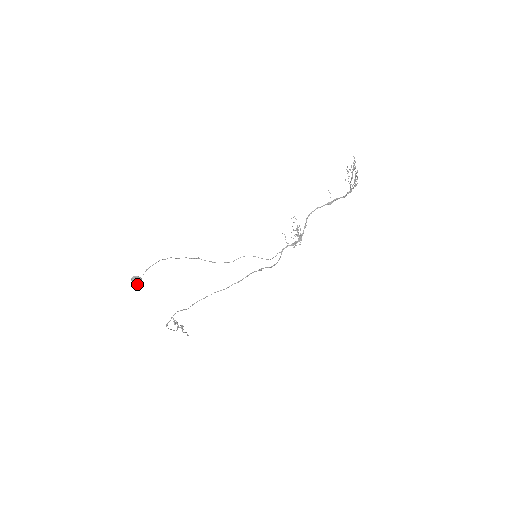
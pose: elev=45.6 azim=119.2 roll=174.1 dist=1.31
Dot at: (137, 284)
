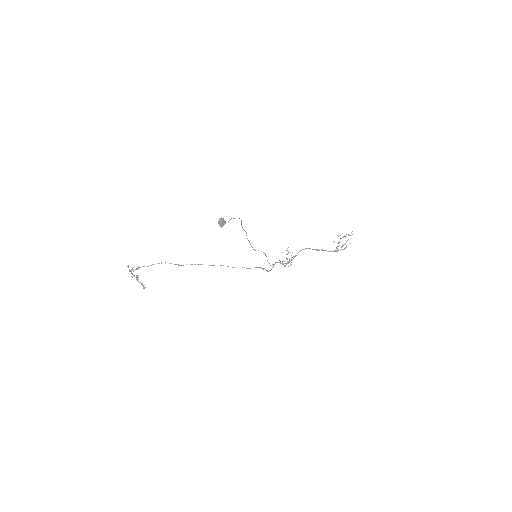
Dot at: (221, 225)
